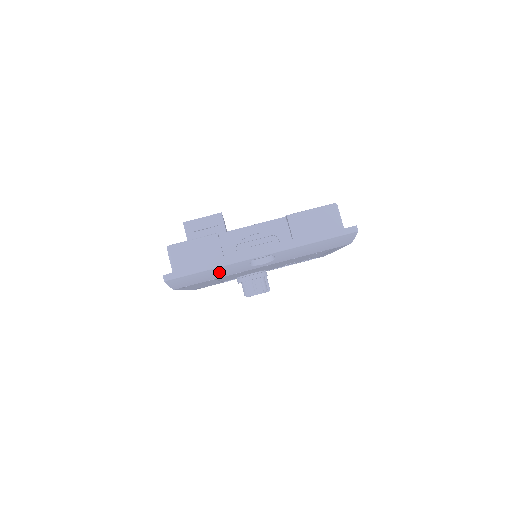
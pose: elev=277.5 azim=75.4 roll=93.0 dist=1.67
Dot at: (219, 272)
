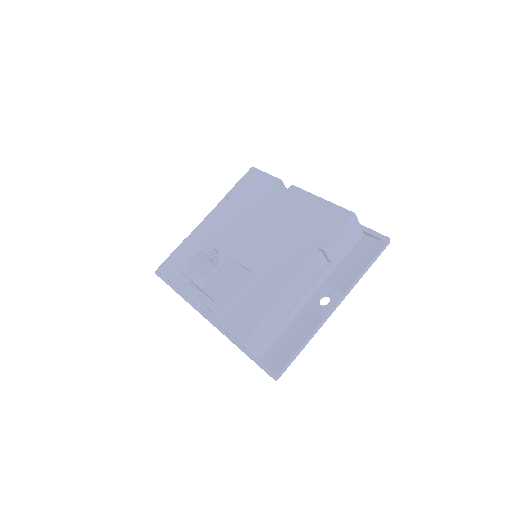
Dot at: occluded
